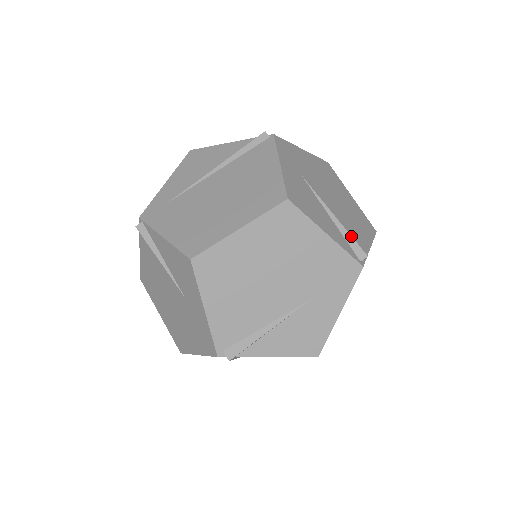
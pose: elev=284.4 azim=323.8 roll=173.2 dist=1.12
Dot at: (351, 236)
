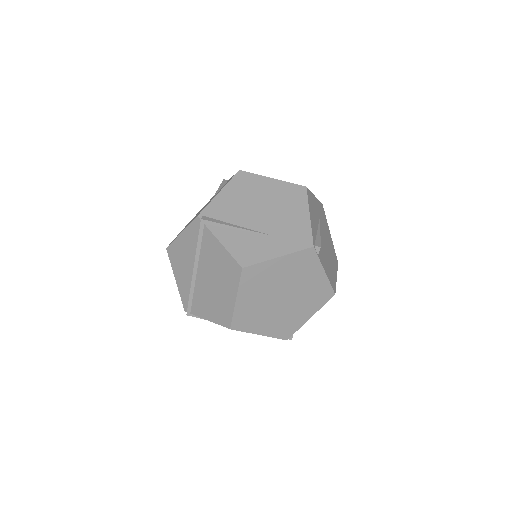
Dot at: (320, 239)
